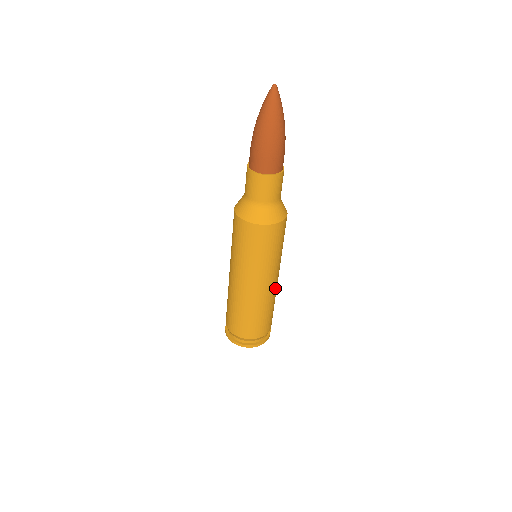
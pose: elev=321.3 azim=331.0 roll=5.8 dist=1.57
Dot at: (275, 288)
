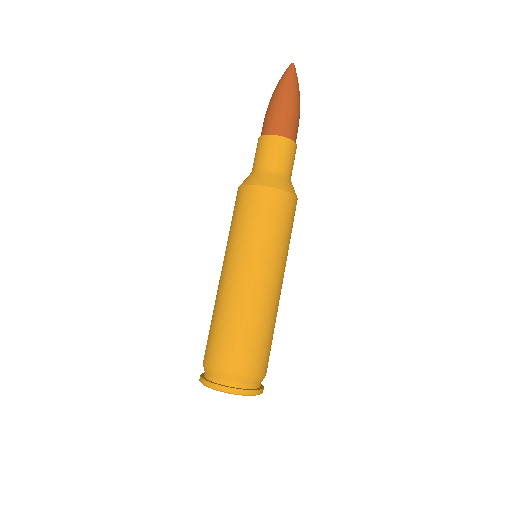
Dot at: occluded
